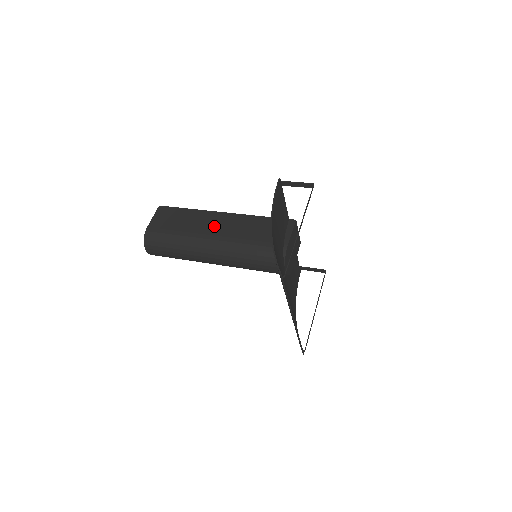
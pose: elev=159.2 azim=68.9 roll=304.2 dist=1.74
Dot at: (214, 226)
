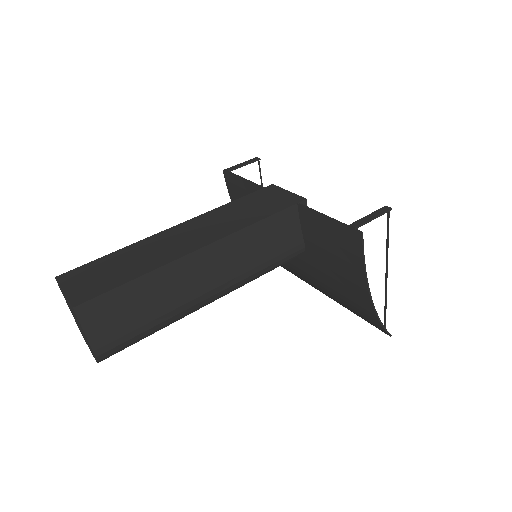
Dot at: (207, 276)
